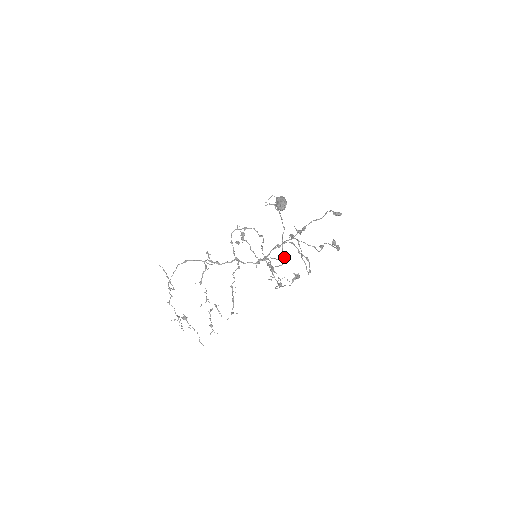
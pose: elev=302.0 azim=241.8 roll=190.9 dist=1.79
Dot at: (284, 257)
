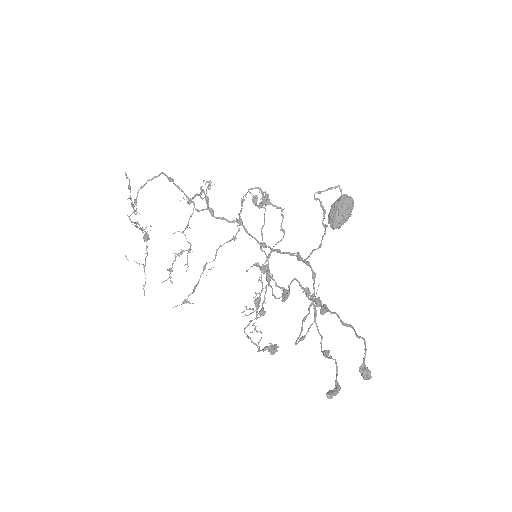
Dot at: (284, 296)
